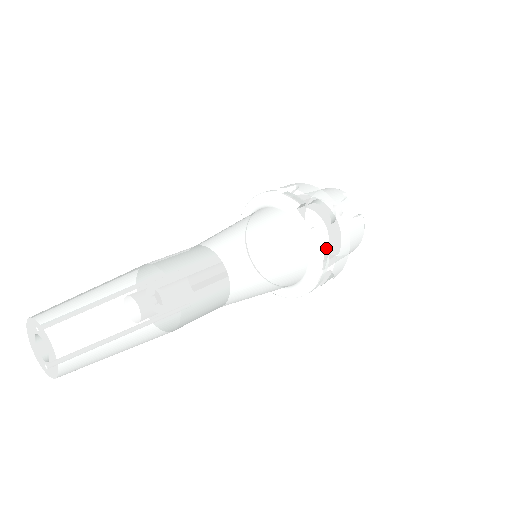
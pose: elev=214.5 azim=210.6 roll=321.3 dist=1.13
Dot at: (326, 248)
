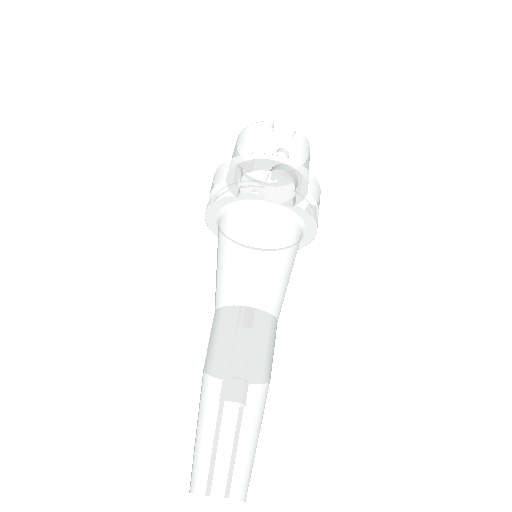
Dot at: (309, 210)
